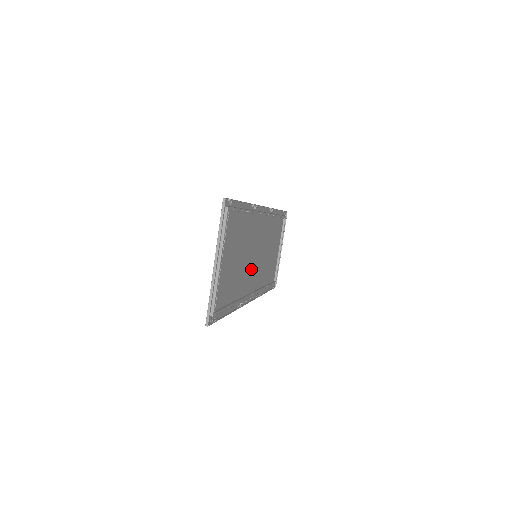
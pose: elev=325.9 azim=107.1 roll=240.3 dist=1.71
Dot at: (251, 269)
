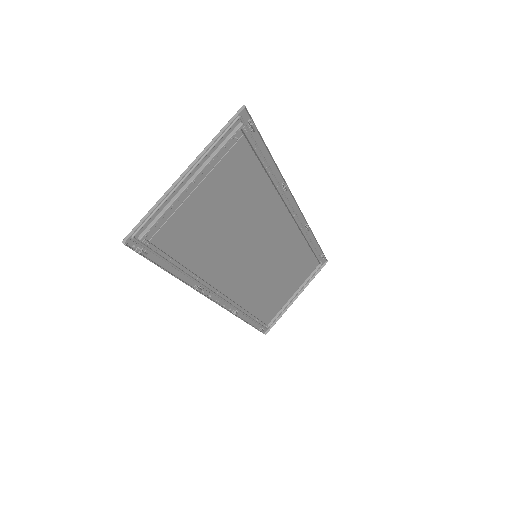
Dot at: (240, 263)
